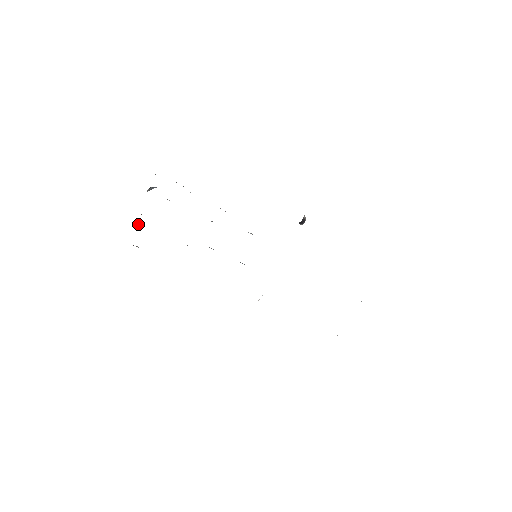
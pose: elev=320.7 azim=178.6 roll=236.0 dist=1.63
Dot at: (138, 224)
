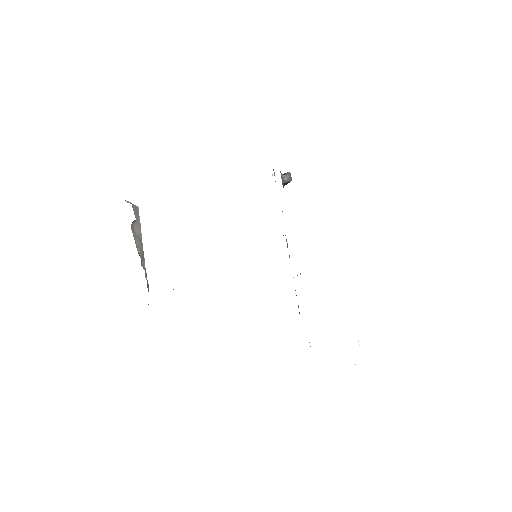
Dot at: (145, 274)
